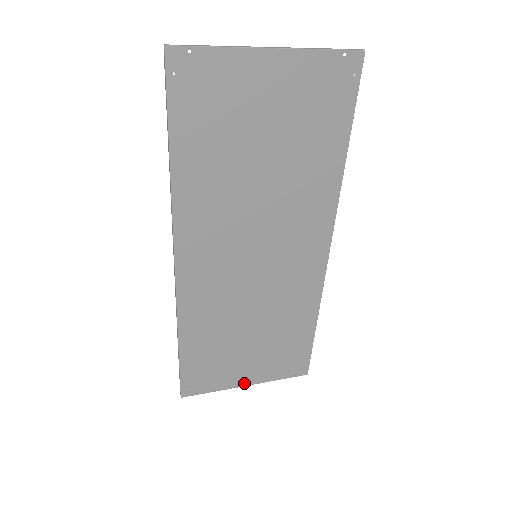
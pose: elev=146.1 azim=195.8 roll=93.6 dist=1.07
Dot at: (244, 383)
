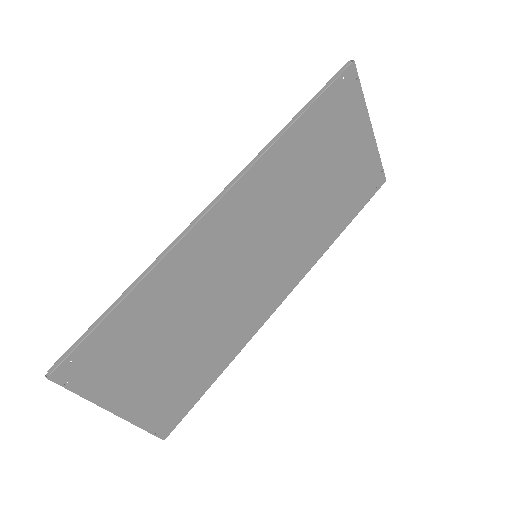
Dot at: (116, 407)
